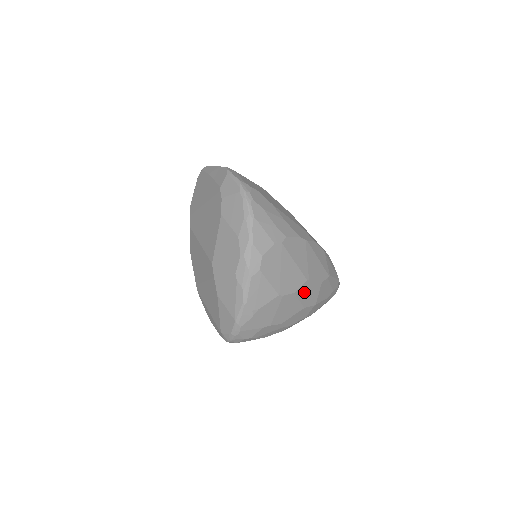
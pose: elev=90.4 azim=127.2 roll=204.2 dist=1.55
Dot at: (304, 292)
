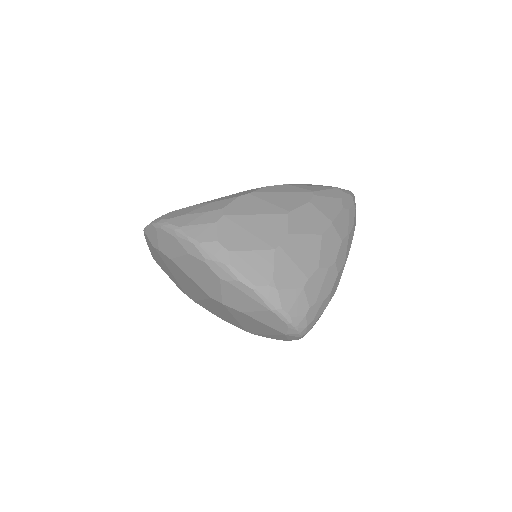
Dot at: (300, 224)
